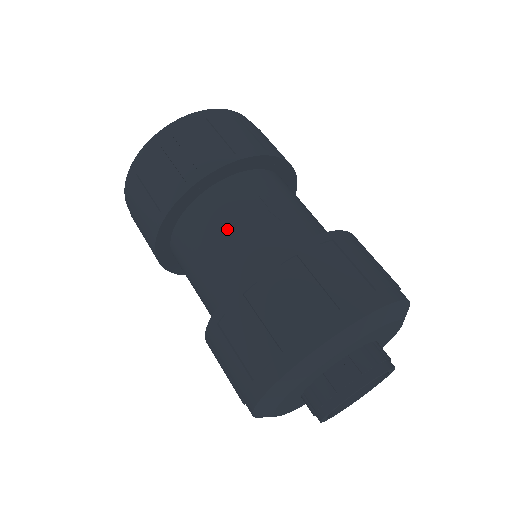
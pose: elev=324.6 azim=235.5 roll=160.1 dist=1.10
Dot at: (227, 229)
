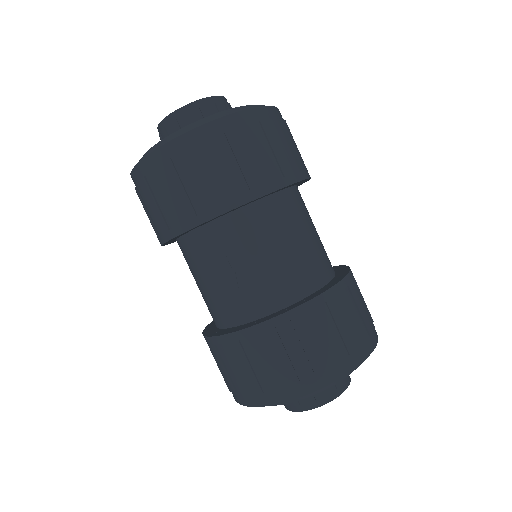
Dot at: (291, 240)
